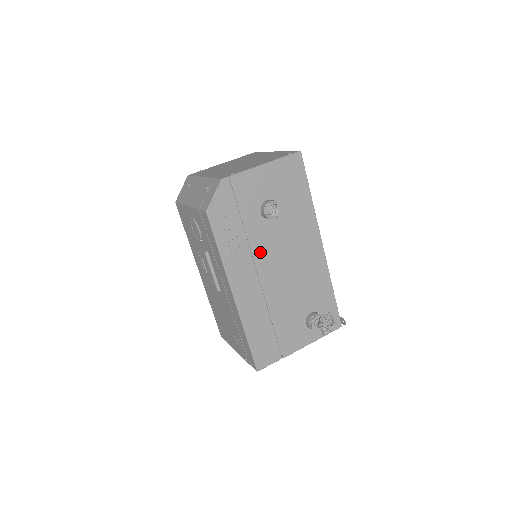
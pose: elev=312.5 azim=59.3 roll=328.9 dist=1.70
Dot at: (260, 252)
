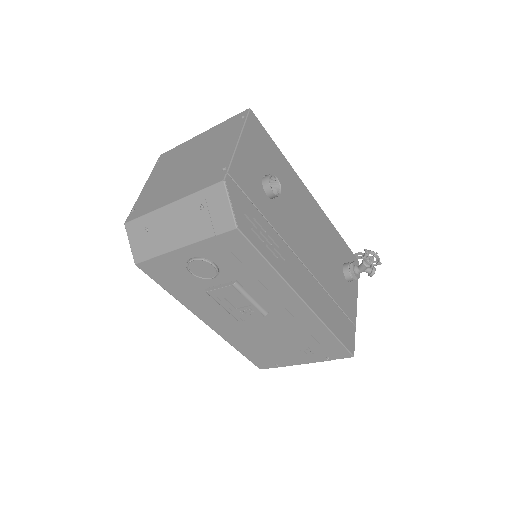
Dot at: (290, 238)
